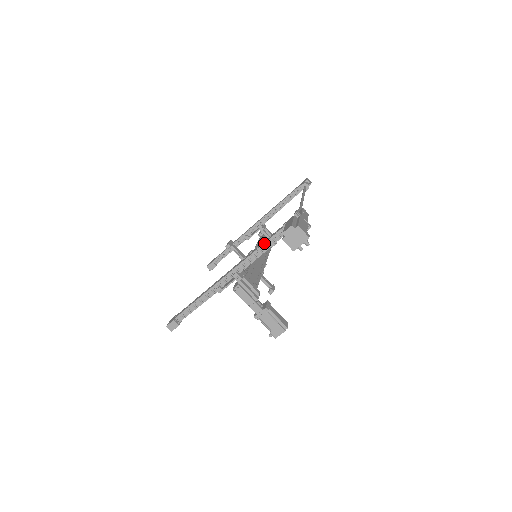
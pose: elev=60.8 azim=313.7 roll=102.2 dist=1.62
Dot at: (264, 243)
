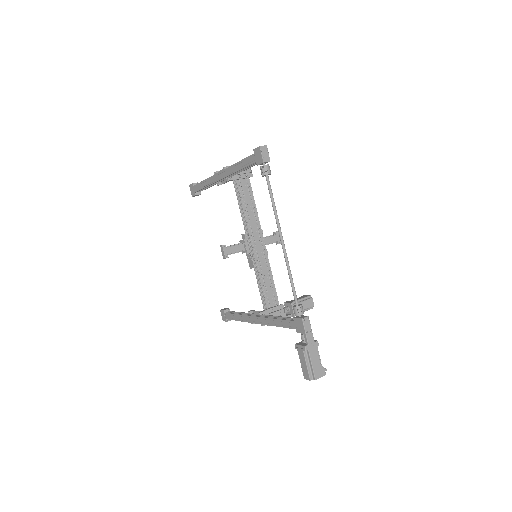
Dot at: occluded
